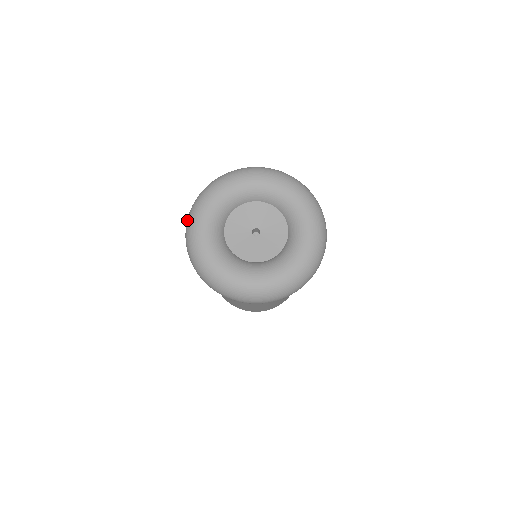
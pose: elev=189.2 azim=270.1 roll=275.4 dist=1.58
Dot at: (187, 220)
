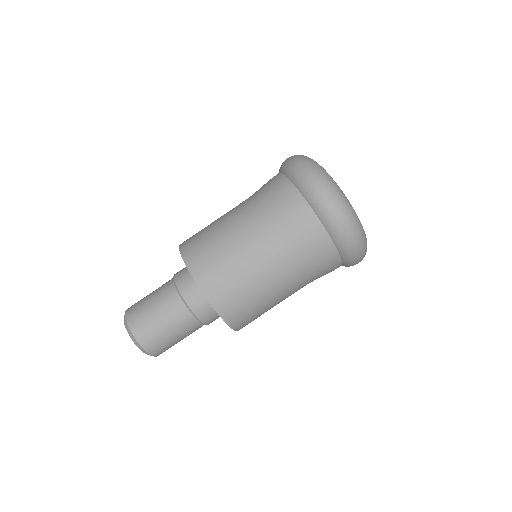
Dot at: occluded
